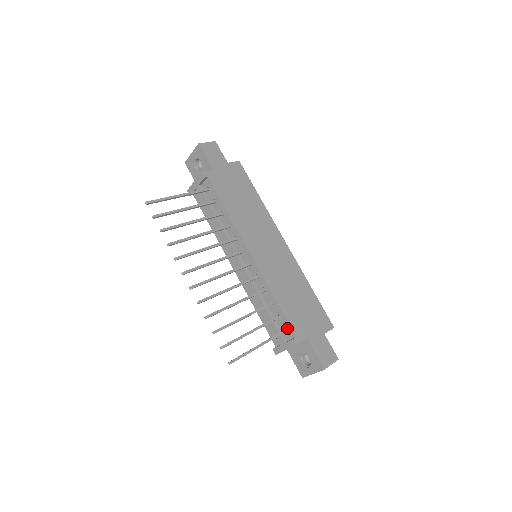
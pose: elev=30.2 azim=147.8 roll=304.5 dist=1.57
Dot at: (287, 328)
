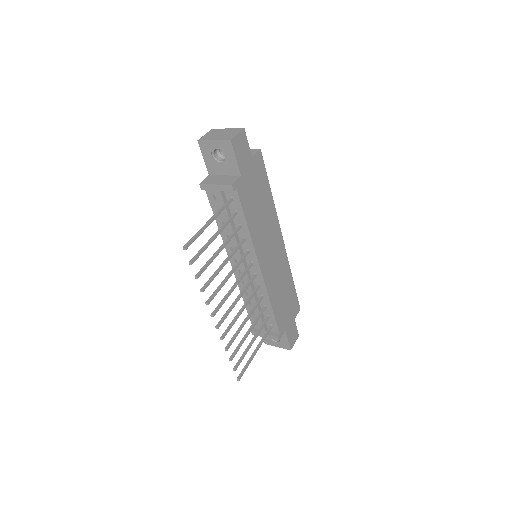
Dot at: (273, 326)
